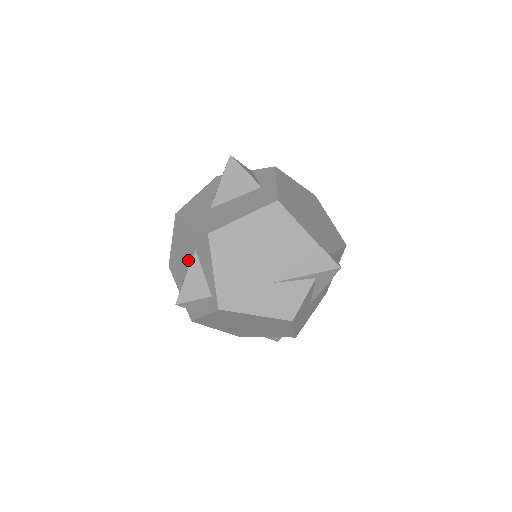
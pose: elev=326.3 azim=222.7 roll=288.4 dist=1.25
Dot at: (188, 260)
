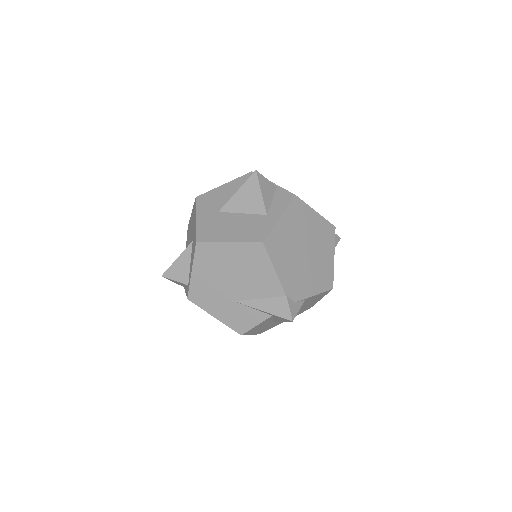
Dot at: (190, 241)
